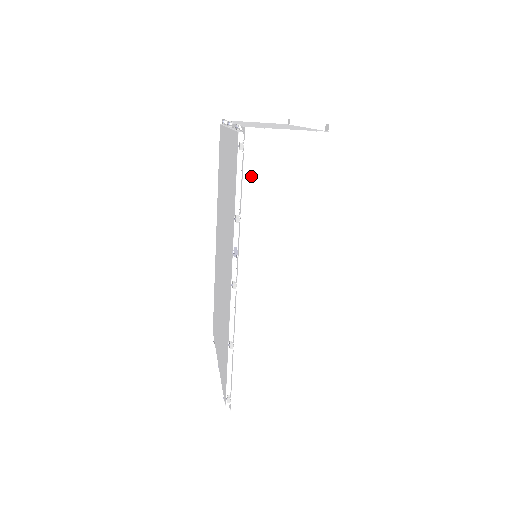
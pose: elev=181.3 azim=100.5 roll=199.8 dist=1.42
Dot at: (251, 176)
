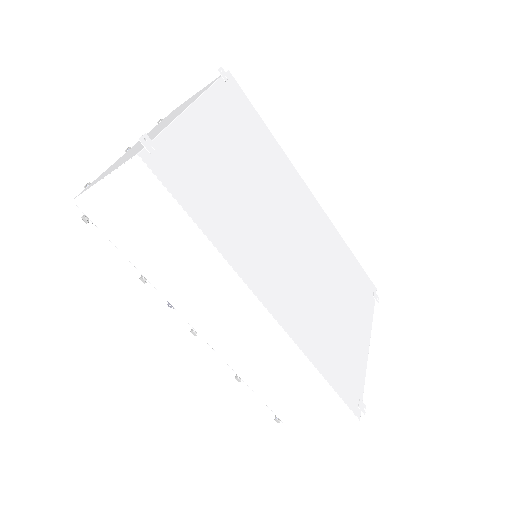
Dot at: (117, 239)
